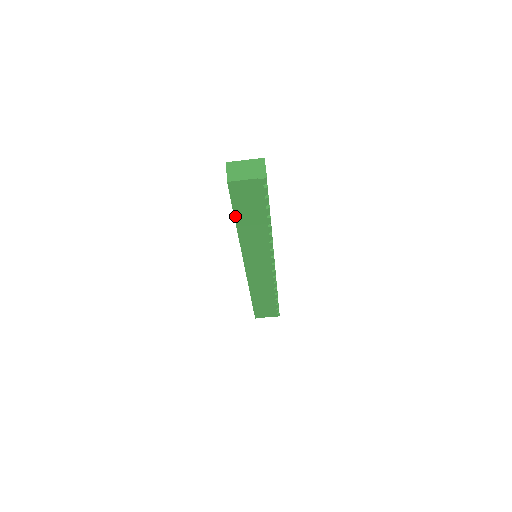
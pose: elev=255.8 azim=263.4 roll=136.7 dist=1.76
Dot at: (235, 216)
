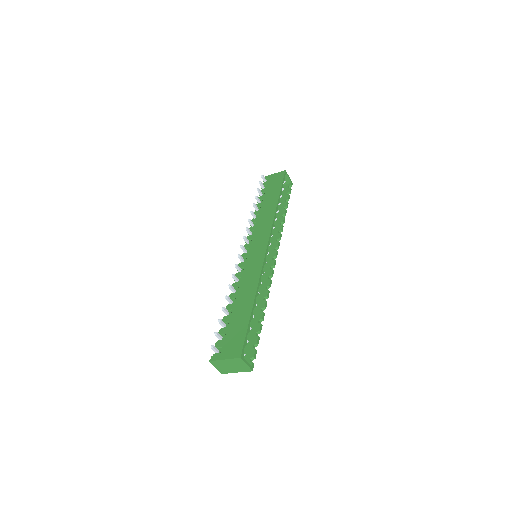
Dot at: occluded
